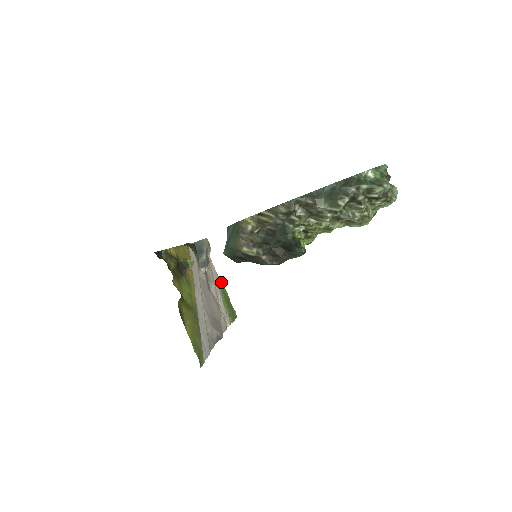
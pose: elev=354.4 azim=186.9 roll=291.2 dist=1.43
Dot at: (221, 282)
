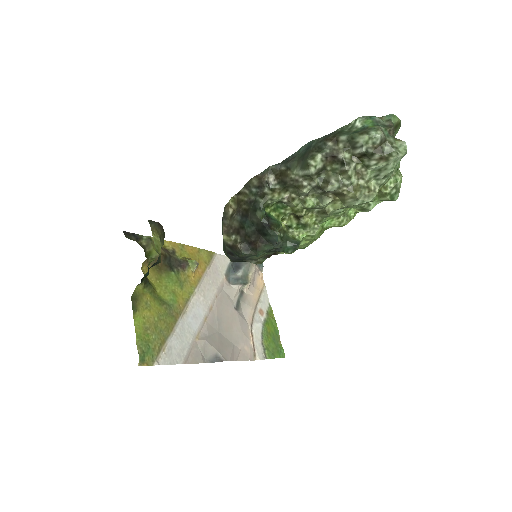
Dot at: (272, 313)
